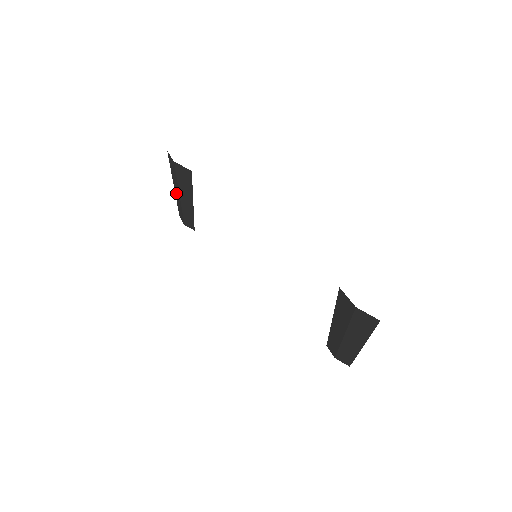
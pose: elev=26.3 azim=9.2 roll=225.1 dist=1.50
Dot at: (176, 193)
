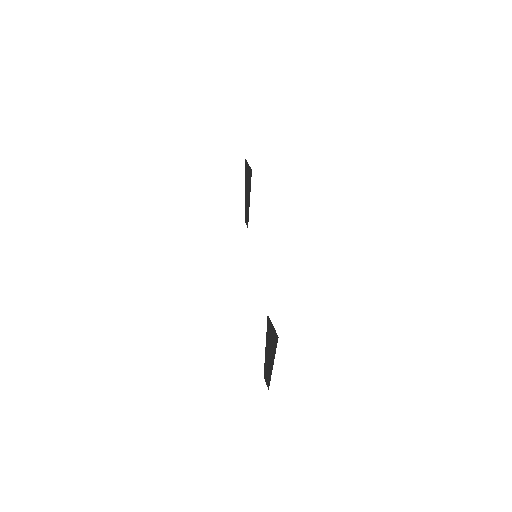
Dot at: occluded
